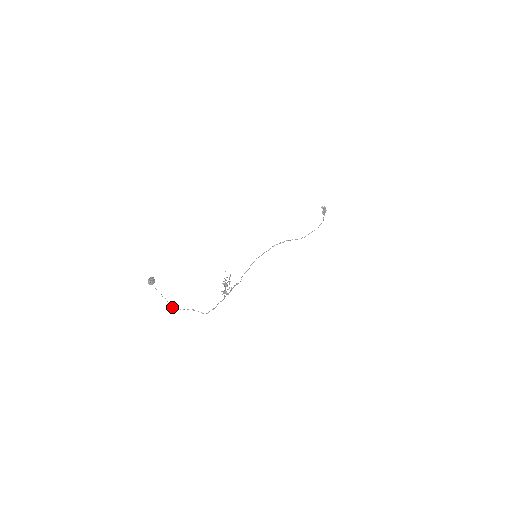
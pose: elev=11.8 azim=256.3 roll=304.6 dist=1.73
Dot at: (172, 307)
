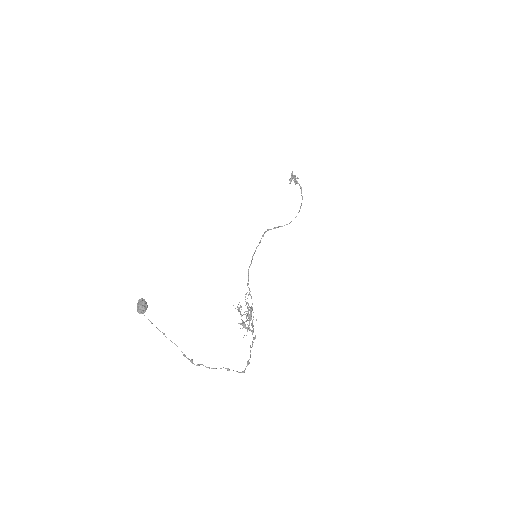
Dot at: (192, 362)
